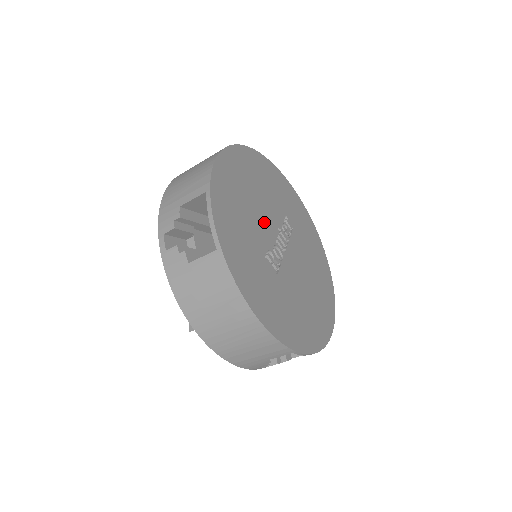
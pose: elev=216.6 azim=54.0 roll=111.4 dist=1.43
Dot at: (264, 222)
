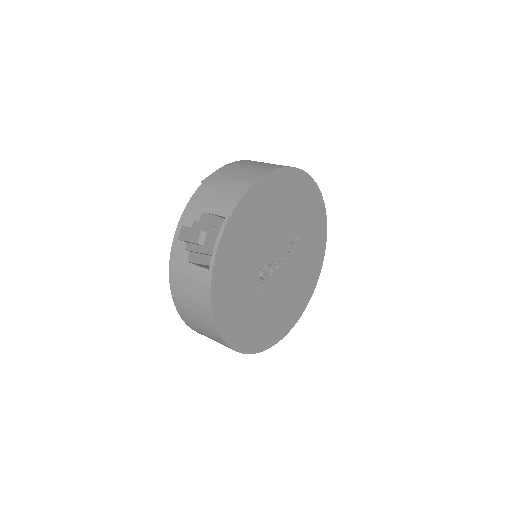
Dot at: (270, 243)
